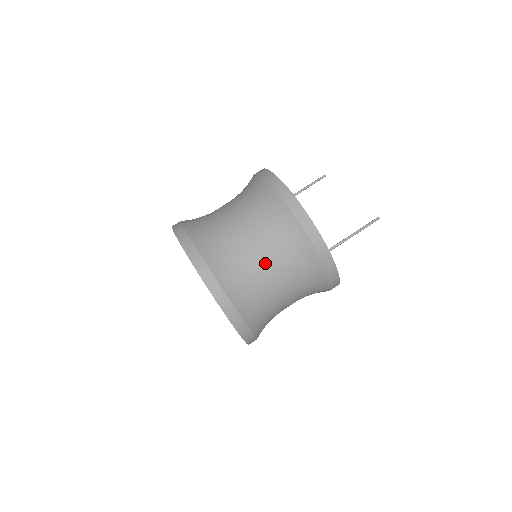
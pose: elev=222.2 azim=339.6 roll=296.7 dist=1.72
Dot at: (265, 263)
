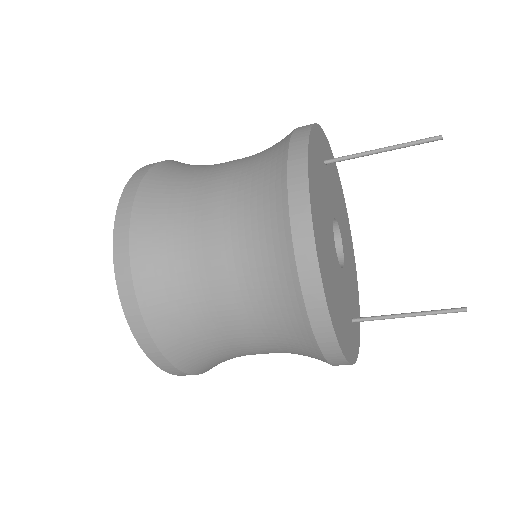
Dot at: (253, 351)
